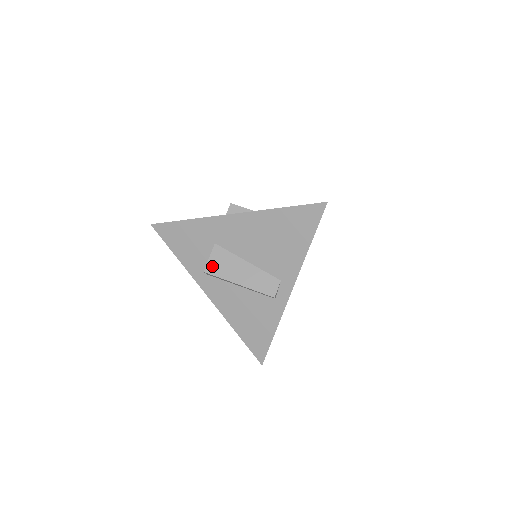
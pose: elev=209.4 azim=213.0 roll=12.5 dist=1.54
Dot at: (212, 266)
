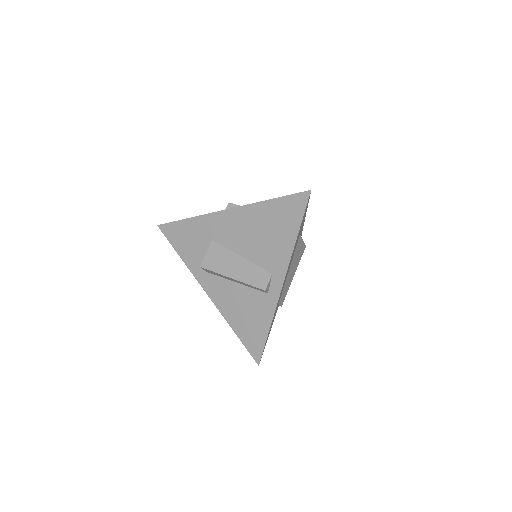
Dot at: (208, 261)
